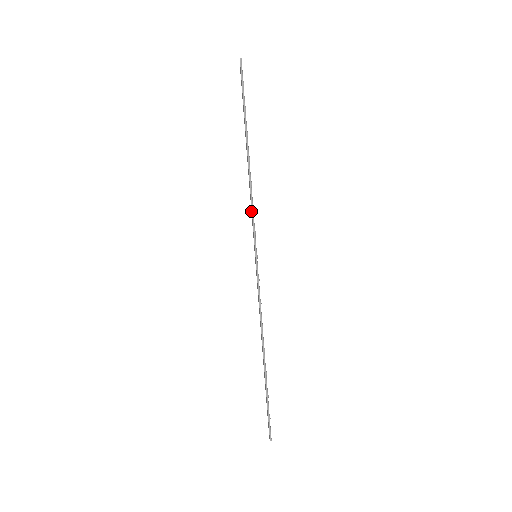
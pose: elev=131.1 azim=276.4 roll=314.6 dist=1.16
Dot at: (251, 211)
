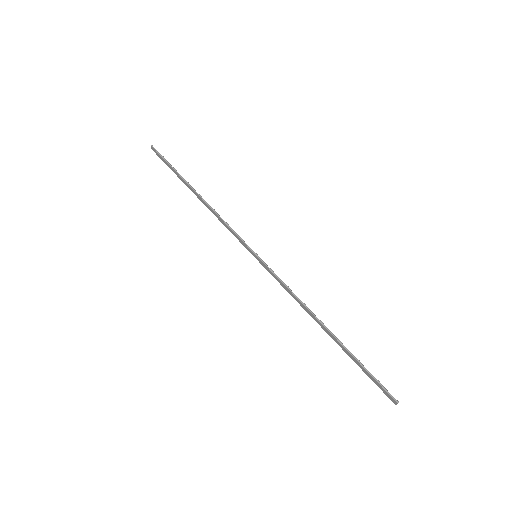
Dot at: (228, 229)
